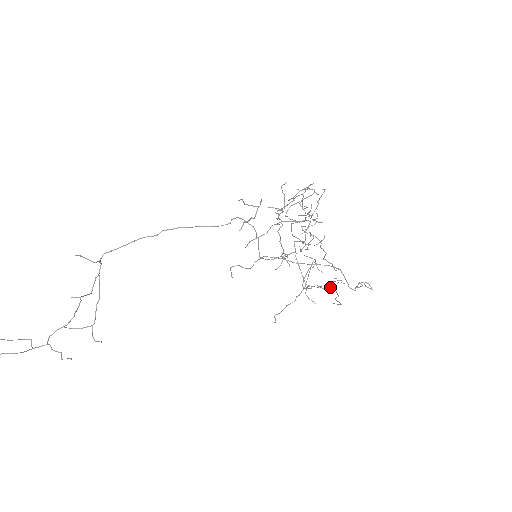
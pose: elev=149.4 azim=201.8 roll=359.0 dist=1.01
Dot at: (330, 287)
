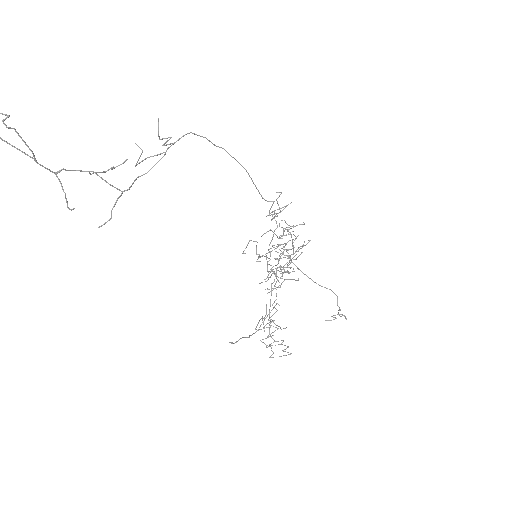
Dot at: occluded
